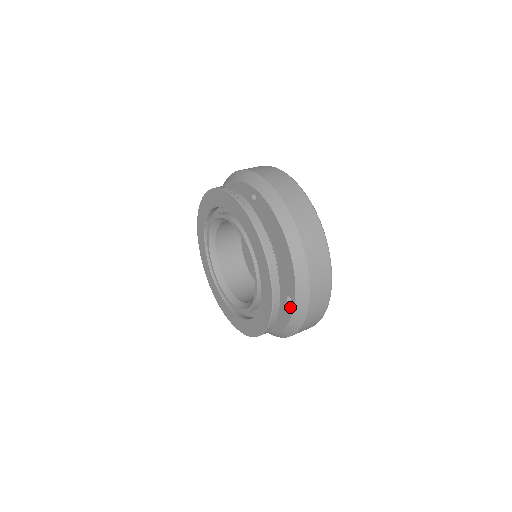
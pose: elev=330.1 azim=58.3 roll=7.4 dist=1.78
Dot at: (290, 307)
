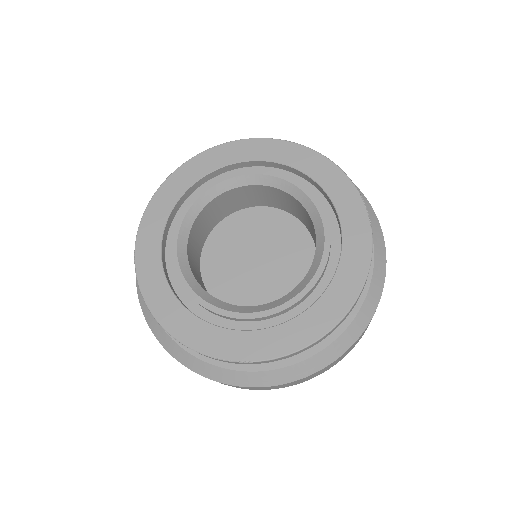
Dot at: occluded
